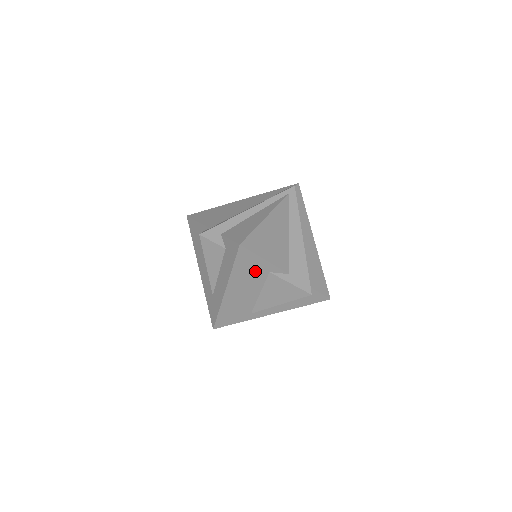
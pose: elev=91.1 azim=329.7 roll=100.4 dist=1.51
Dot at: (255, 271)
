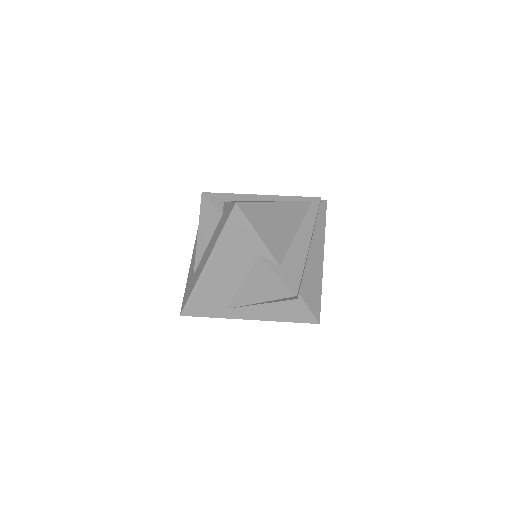
Dot at: (244, 247)
